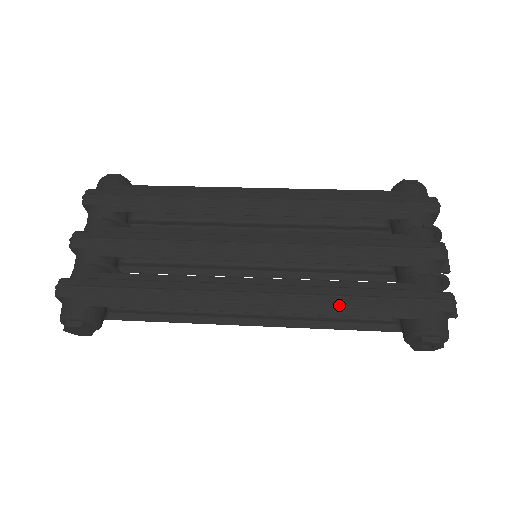
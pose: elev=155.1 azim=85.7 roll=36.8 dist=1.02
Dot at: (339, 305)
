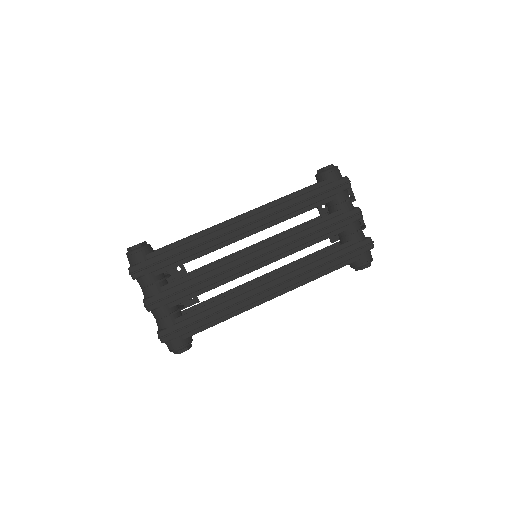
Dot at: (319, 272)
